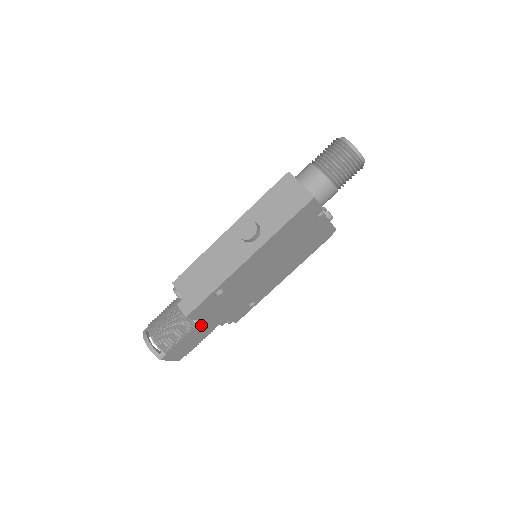
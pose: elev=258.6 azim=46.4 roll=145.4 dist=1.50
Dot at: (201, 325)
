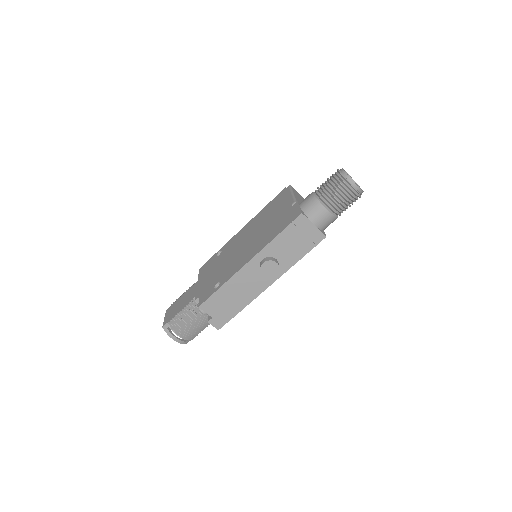
Dot at: occluded
